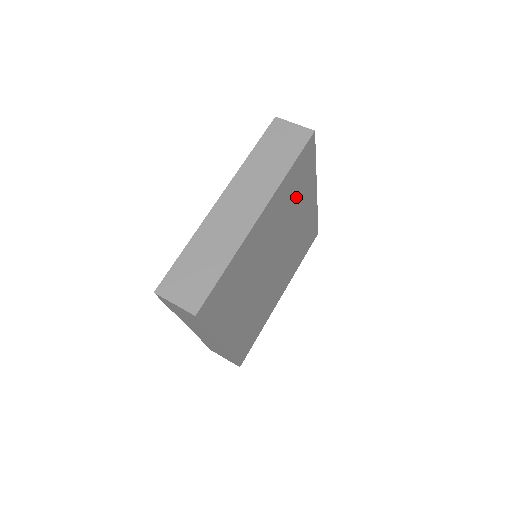
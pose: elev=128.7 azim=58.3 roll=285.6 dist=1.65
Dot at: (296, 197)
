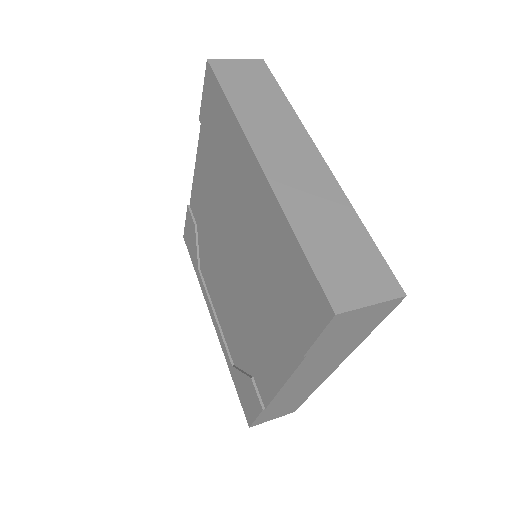
Dot at: occluded
